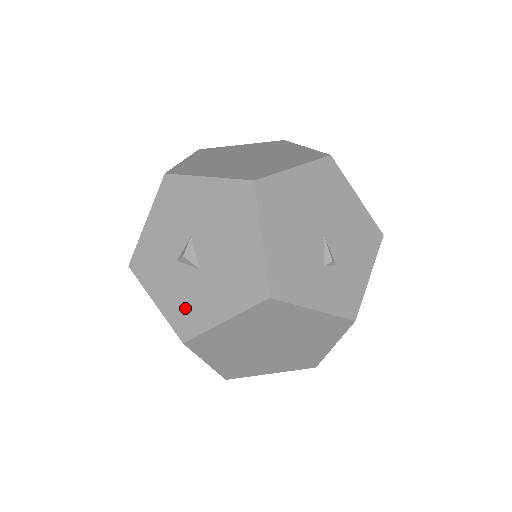
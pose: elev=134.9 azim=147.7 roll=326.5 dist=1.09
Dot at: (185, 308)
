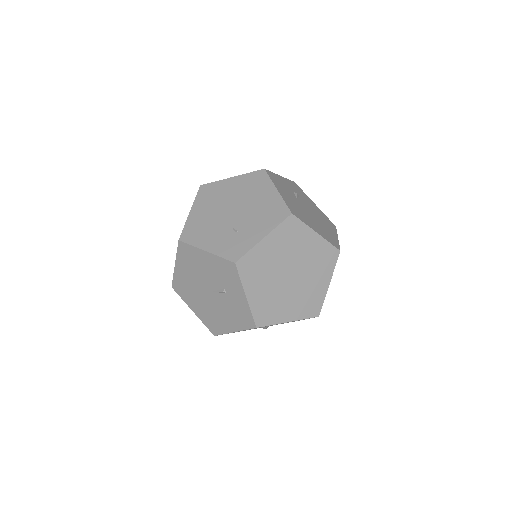
Dot at: occluded
